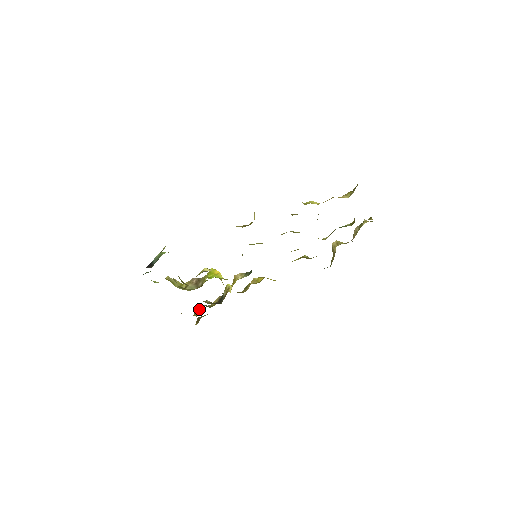
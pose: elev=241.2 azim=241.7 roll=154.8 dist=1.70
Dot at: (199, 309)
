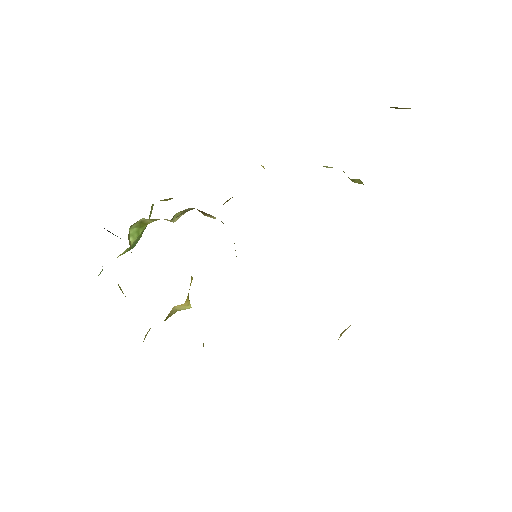
Dot at: occluded
